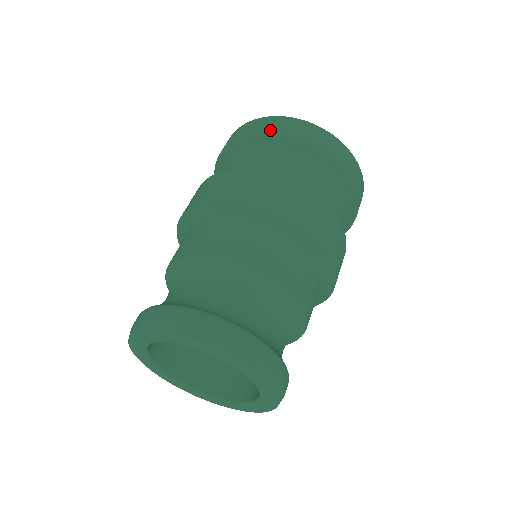
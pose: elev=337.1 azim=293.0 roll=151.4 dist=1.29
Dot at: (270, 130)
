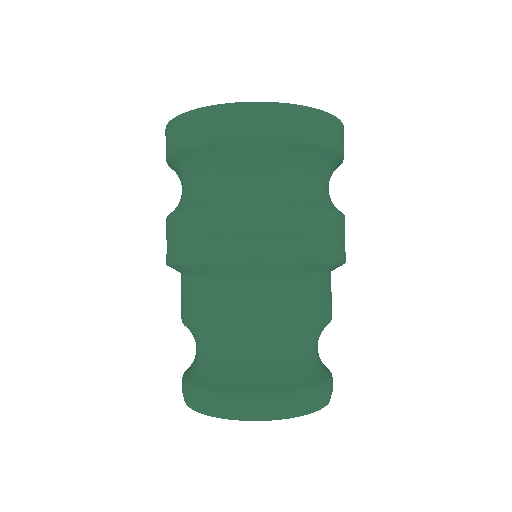
Dot at: (255, 133)
